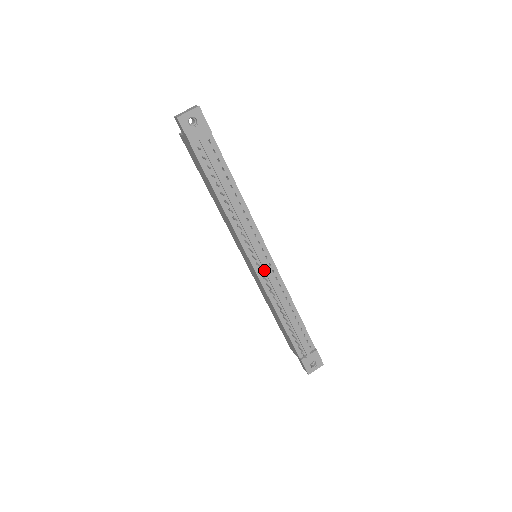
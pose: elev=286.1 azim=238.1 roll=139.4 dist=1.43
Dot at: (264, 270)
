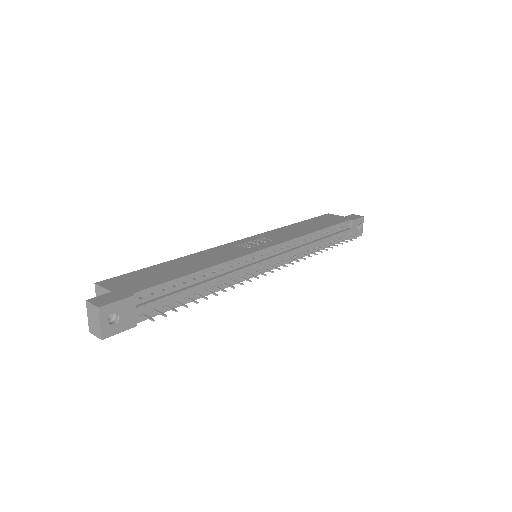
Dot at: (277, 259)
